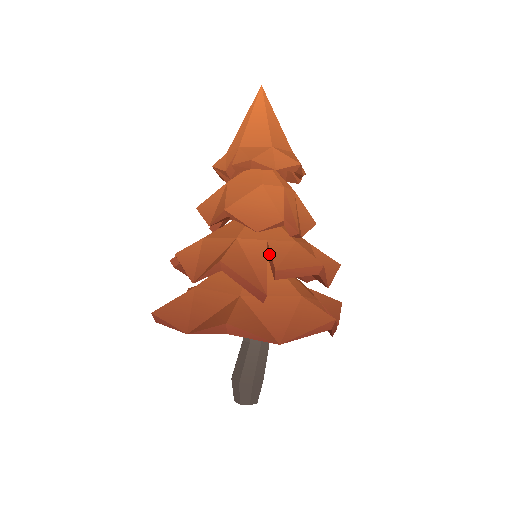
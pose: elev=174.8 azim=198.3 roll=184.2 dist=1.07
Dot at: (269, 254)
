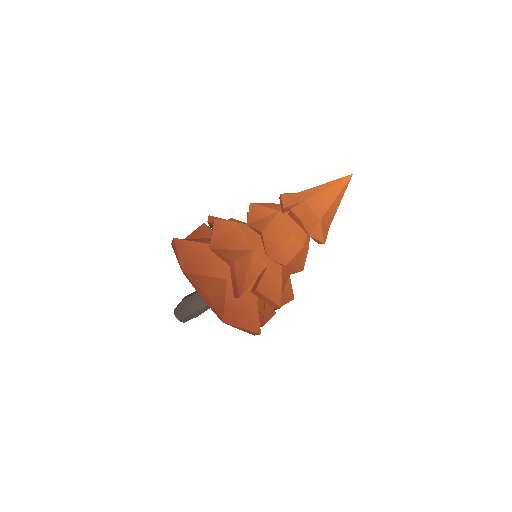
Dot at: (261, 274)
